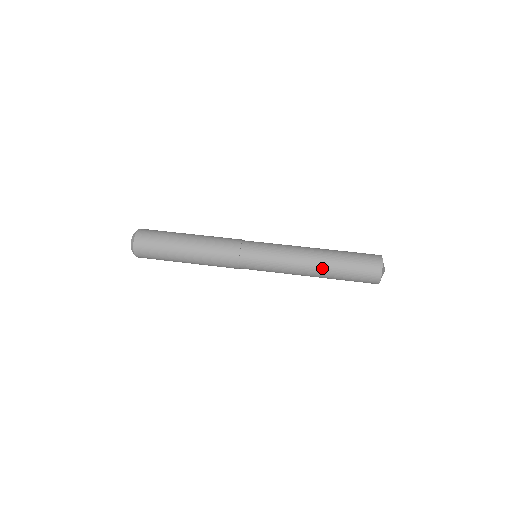
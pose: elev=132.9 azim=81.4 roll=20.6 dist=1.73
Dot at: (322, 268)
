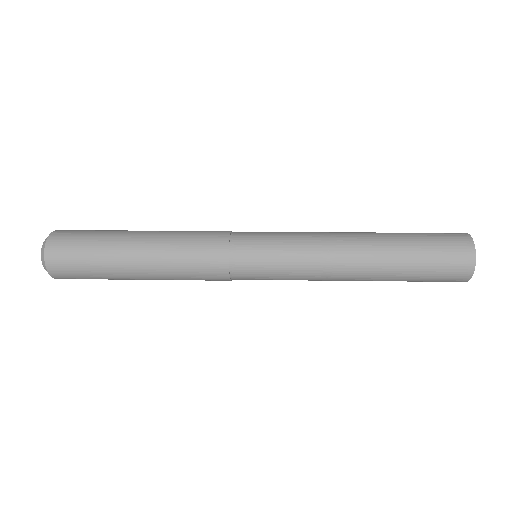
Dot at: (373, 253)
